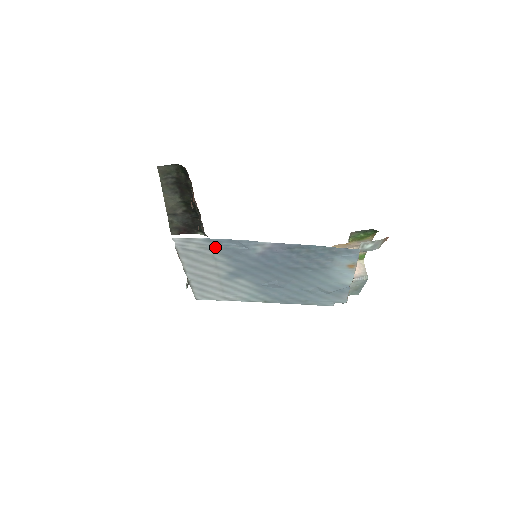
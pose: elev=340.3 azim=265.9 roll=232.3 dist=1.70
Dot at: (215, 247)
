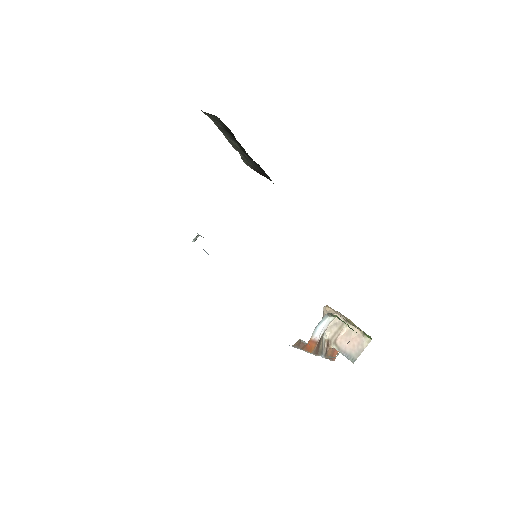
Dot at: occluded
